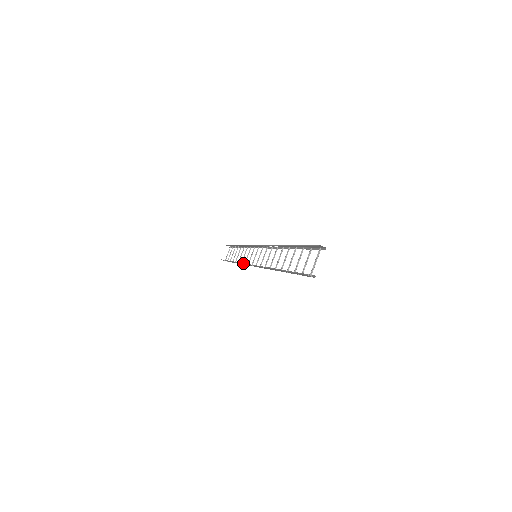
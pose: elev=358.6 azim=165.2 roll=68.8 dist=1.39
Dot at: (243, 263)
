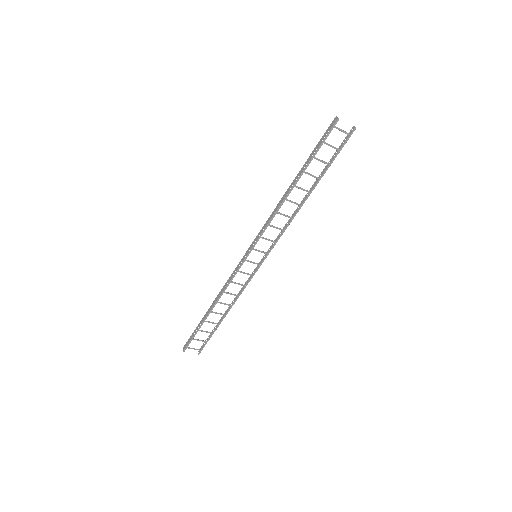
Dot at: (235, 269)
